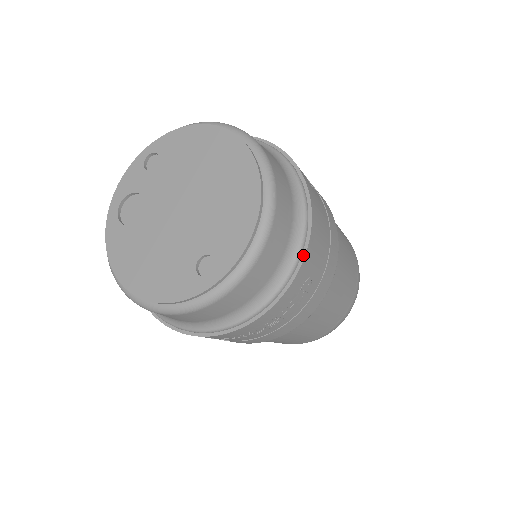
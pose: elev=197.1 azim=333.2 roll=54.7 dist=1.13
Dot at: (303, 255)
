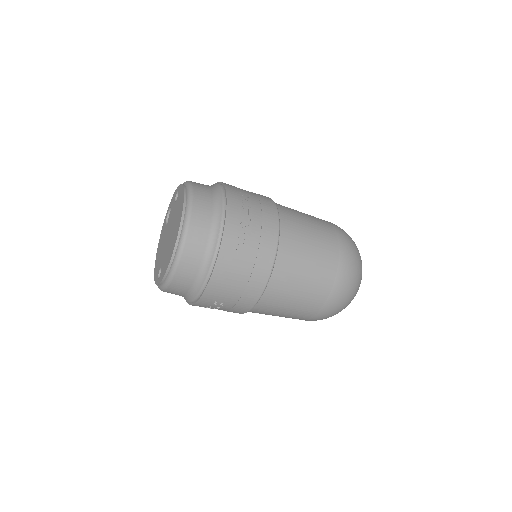
Dot at: (203, 292)
